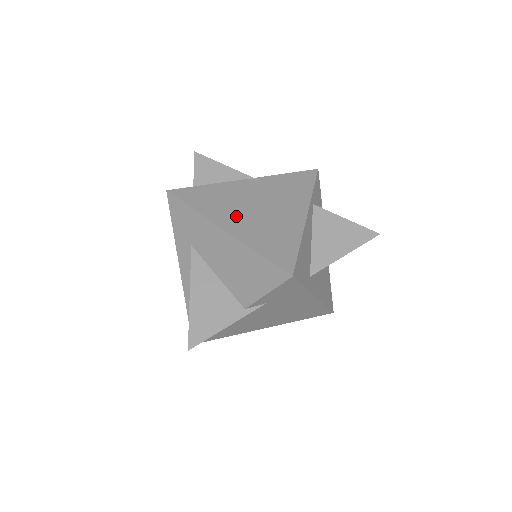
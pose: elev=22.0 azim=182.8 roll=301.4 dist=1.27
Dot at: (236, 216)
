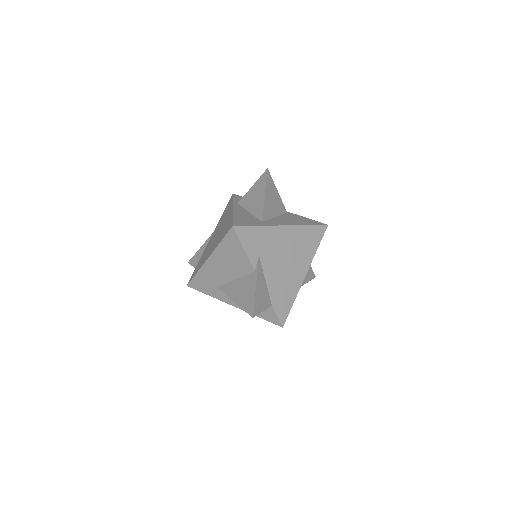
Dot at: (210, 250)
